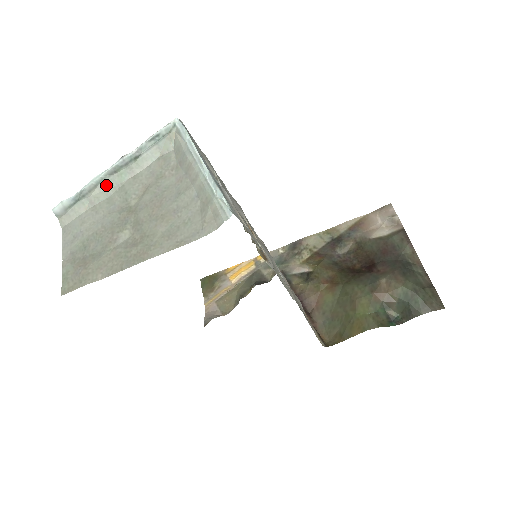
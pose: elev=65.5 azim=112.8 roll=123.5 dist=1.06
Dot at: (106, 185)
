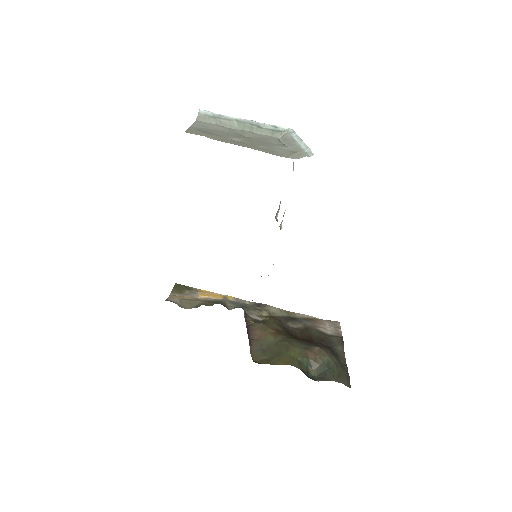
Dot at: (234, 124)
